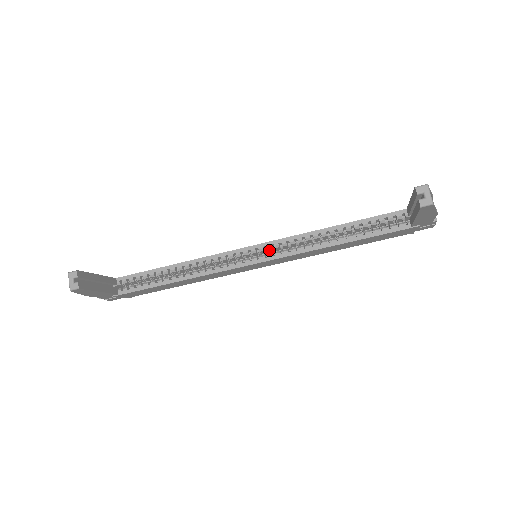
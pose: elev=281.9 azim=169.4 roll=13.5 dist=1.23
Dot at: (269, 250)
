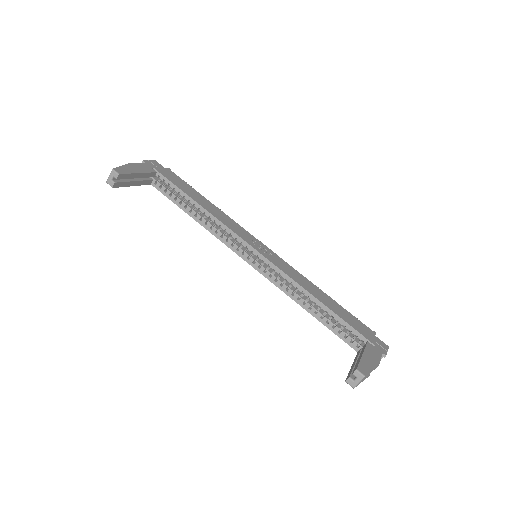
Dot at: (266, 263)
